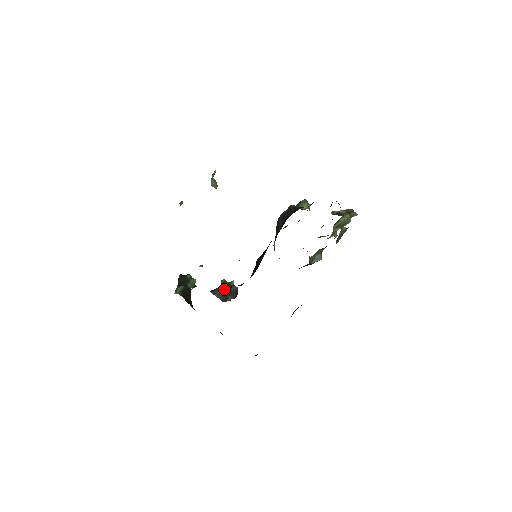
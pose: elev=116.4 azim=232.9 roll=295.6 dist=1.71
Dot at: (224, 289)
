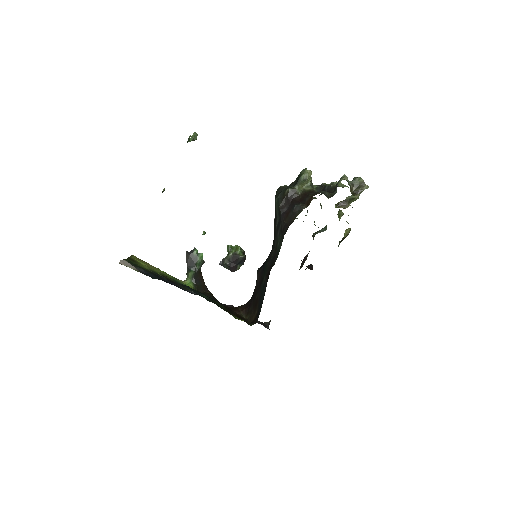
Dot at: (231, 260)
